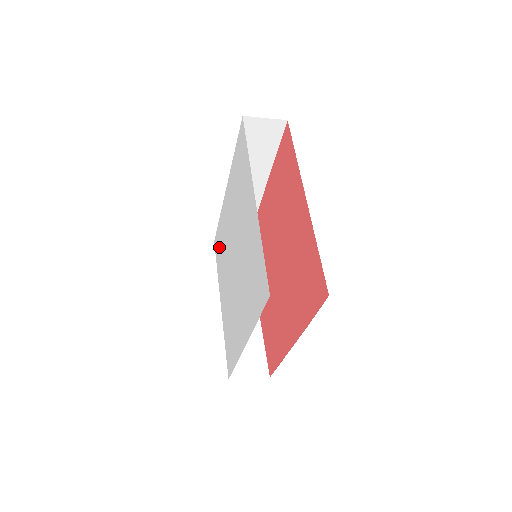
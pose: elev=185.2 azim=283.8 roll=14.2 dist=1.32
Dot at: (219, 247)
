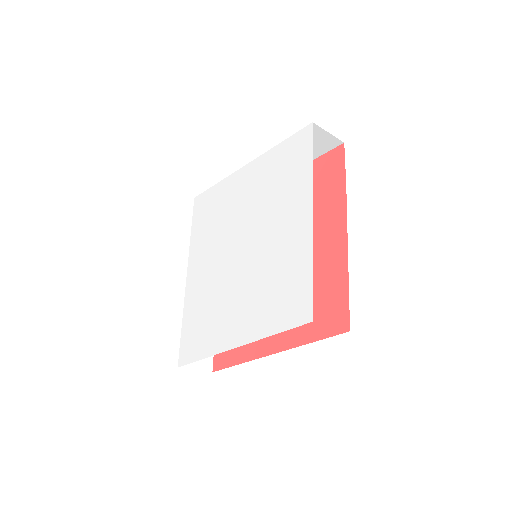
Dot at: (197, 333)
